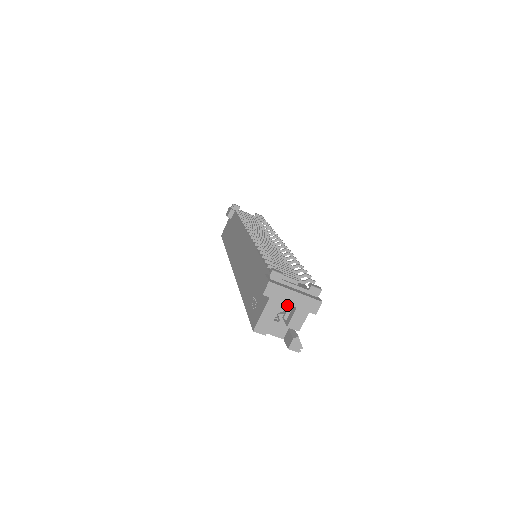
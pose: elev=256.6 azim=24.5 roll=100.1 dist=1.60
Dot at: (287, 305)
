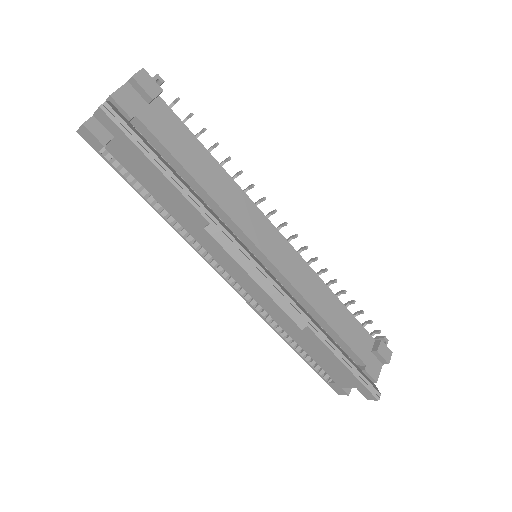
Dot at: occluded
